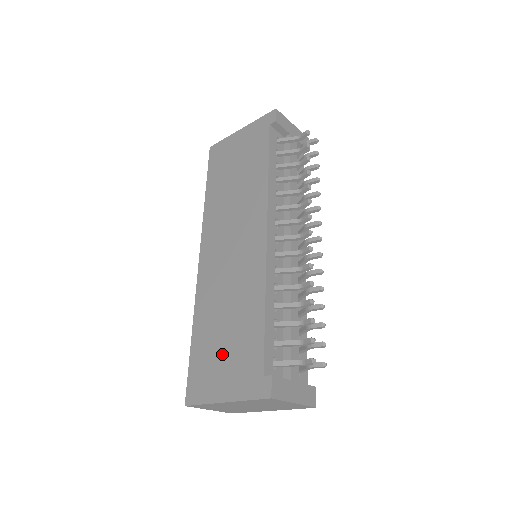
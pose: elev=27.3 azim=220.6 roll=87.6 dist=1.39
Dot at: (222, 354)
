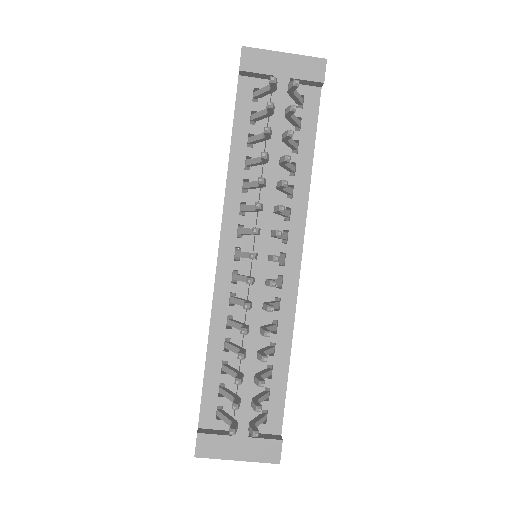
Dot at: occluded
